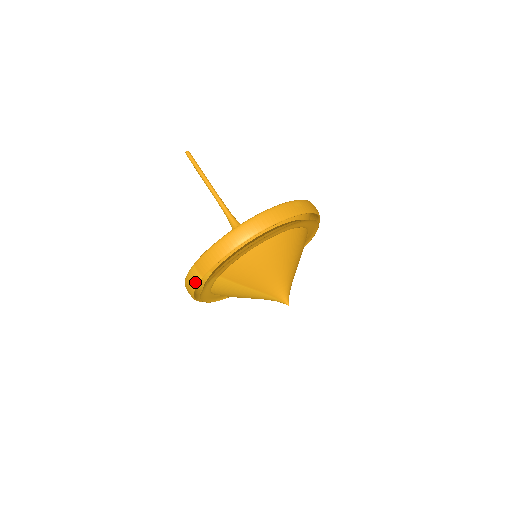
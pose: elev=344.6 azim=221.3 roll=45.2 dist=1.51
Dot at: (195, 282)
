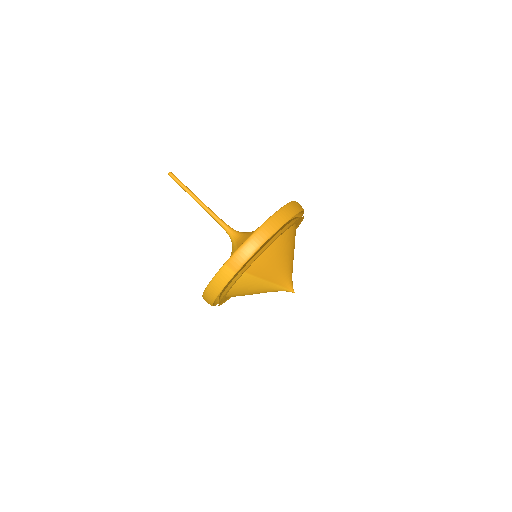
Dot at: (226, 280)
